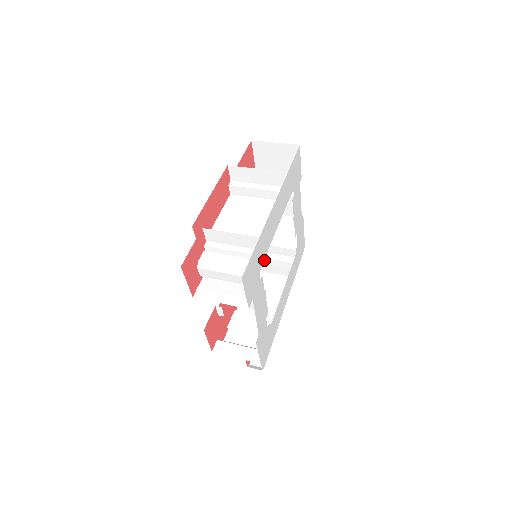
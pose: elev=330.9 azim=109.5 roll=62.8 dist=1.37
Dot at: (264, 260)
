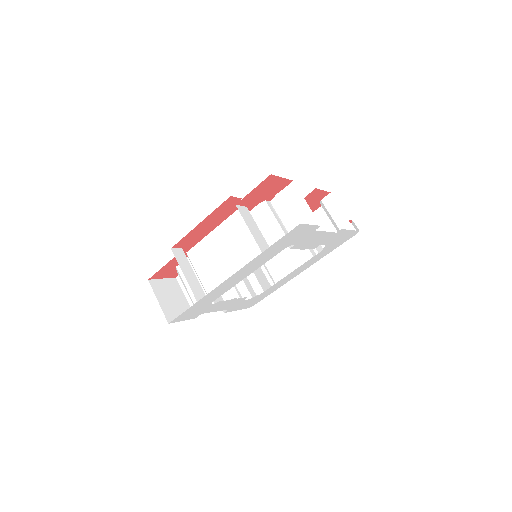
Dot at: occluded
